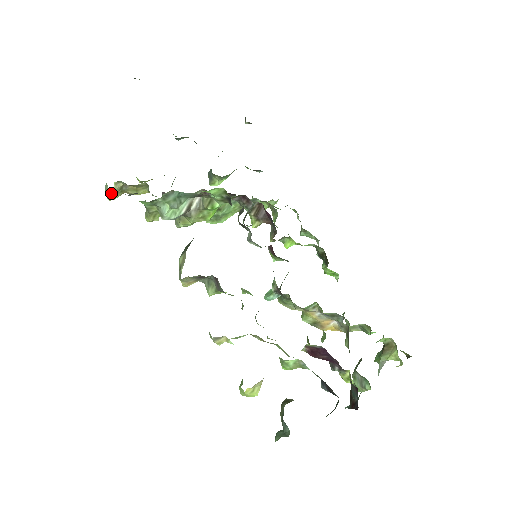
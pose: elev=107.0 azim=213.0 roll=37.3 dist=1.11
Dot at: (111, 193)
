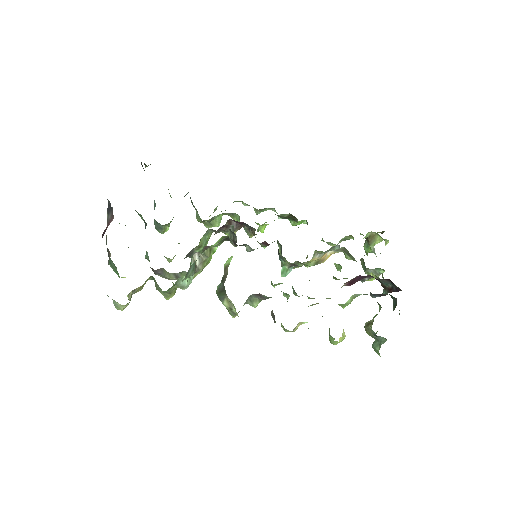
Dot at: (127, 305)
